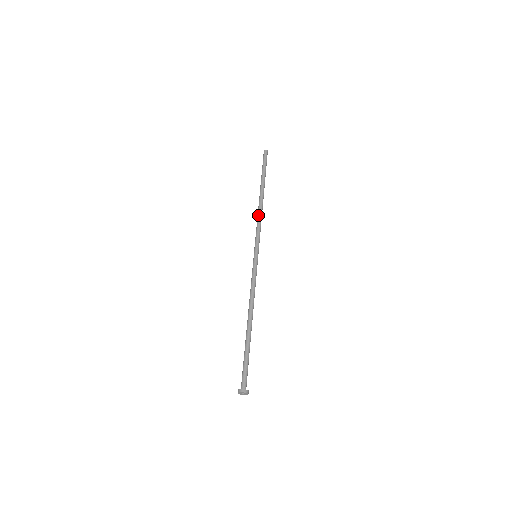
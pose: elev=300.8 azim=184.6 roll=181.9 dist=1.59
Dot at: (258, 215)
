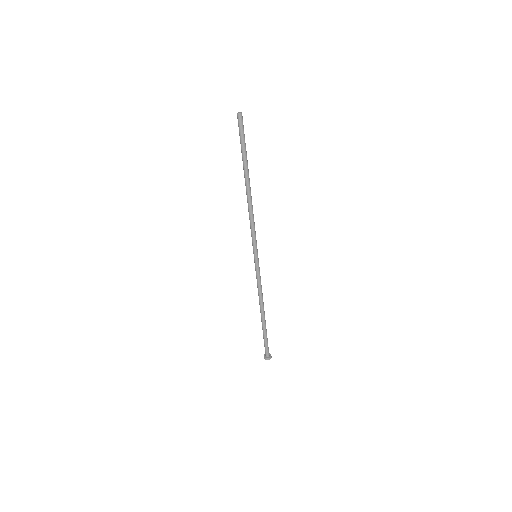
Dot at: (250, 213)
